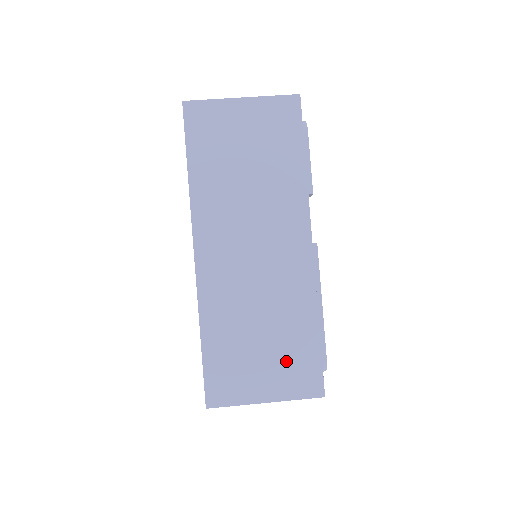
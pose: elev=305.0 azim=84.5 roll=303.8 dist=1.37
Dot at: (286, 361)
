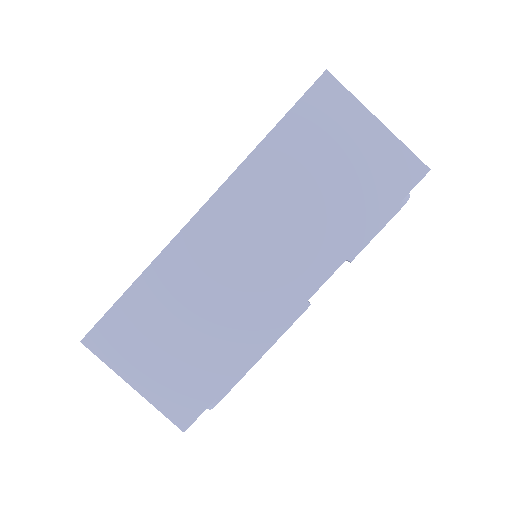
Dot at: (183, 372)
